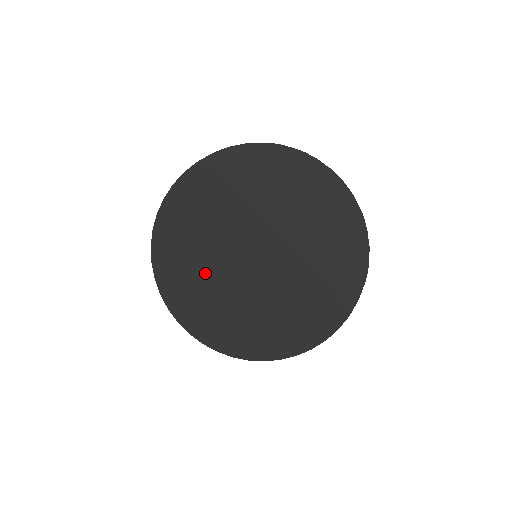
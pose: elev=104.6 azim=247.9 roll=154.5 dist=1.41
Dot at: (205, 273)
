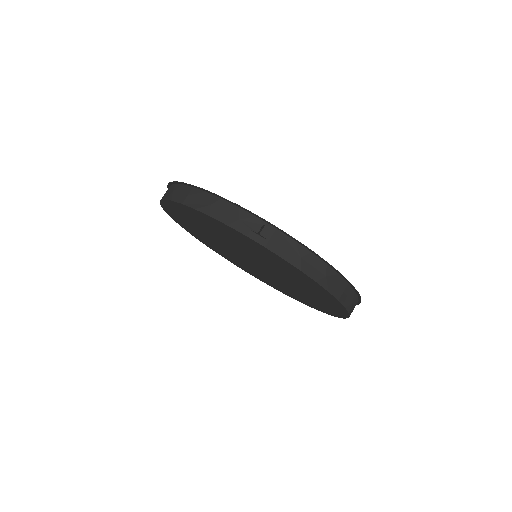
Dot at: (208, 237)
